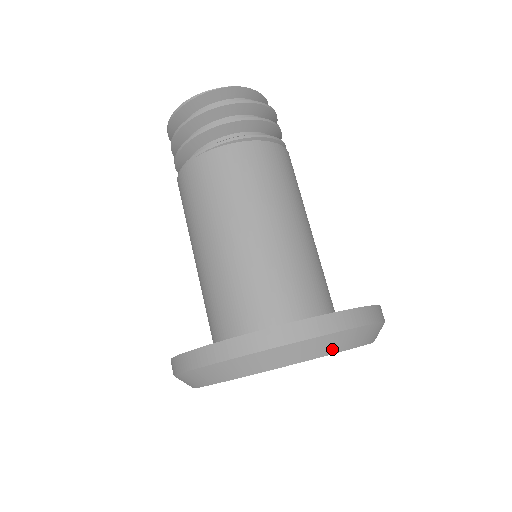
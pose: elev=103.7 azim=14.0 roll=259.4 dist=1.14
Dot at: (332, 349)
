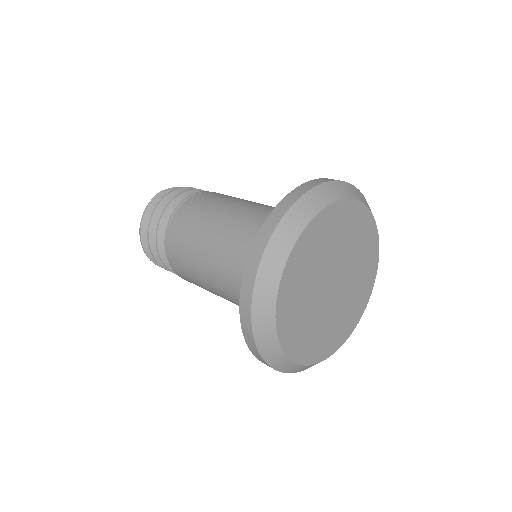
Dot at: (314, 209)
